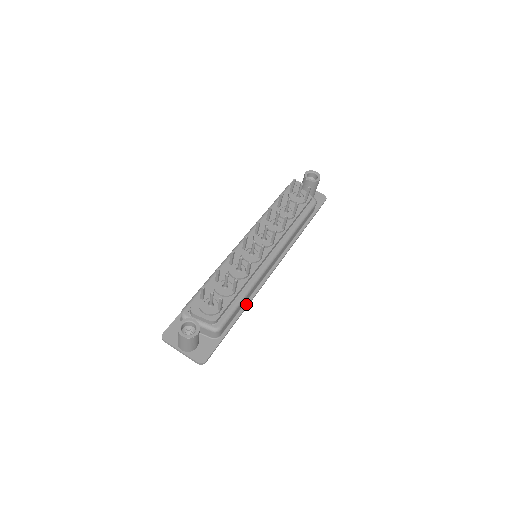
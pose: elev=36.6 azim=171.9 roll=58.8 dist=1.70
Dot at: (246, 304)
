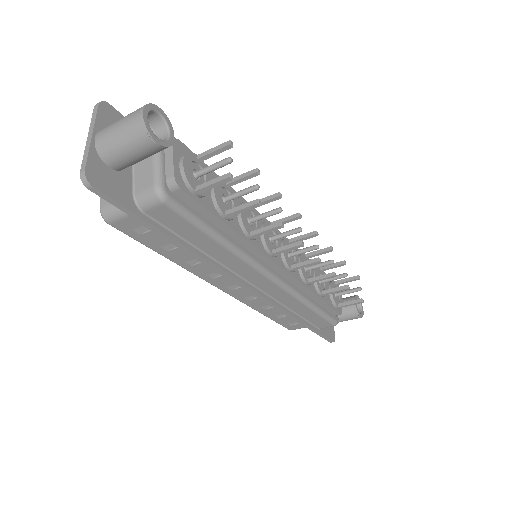
Dot at: (200, 252)
